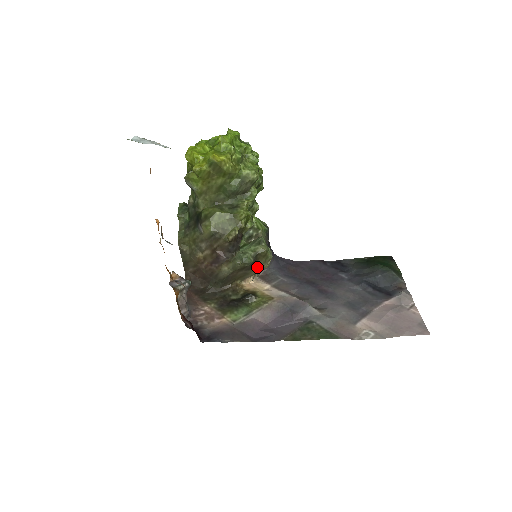
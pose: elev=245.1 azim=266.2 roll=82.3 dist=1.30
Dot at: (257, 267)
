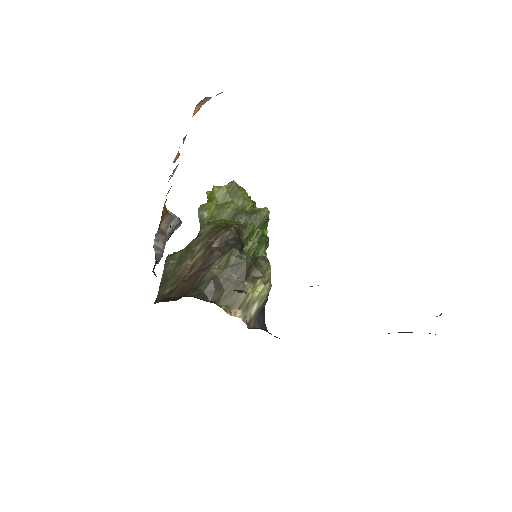
Dot at: (253, 279)
